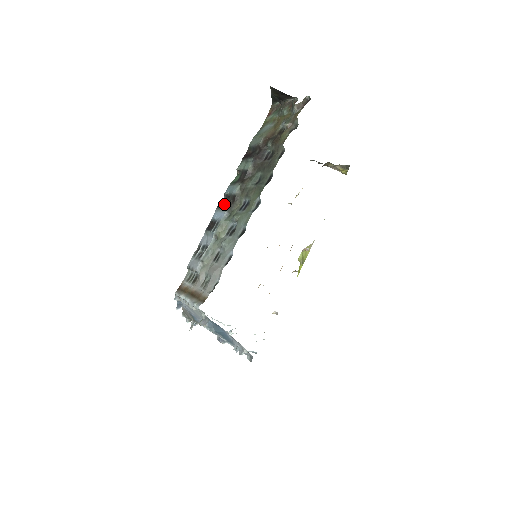
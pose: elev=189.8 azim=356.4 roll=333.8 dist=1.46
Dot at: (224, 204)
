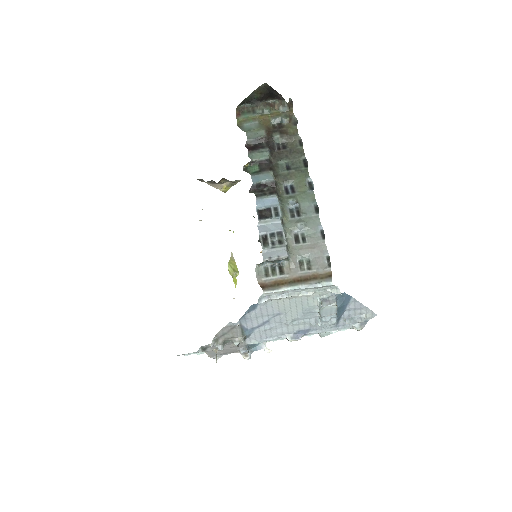
Dot at: (264, 192)
